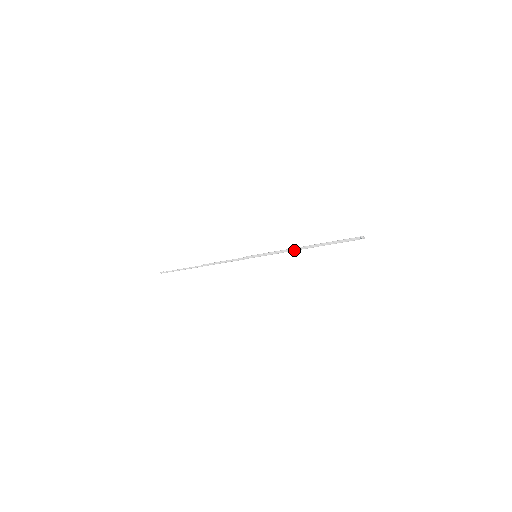
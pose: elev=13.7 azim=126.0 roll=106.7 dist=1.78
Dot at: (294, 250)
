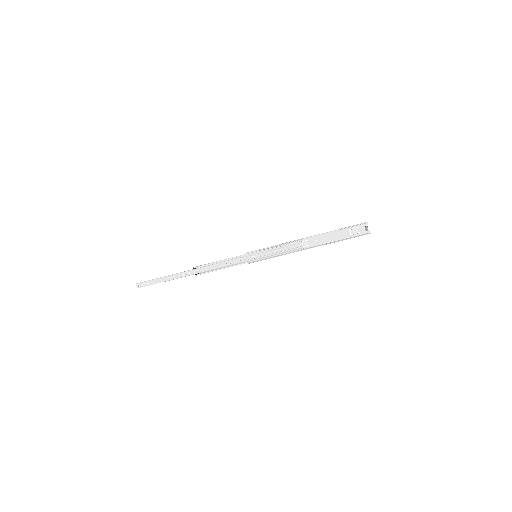
Dot at: (300, 239)
